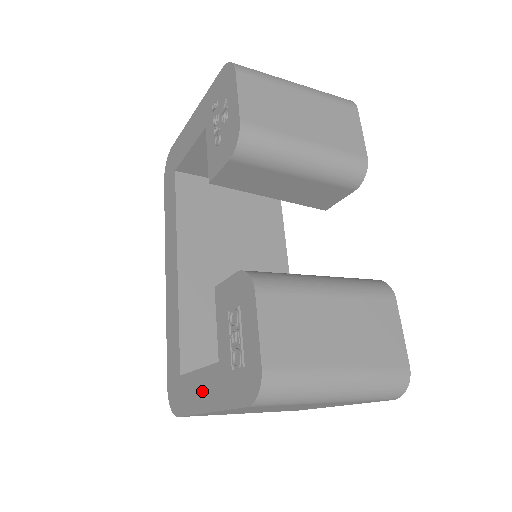
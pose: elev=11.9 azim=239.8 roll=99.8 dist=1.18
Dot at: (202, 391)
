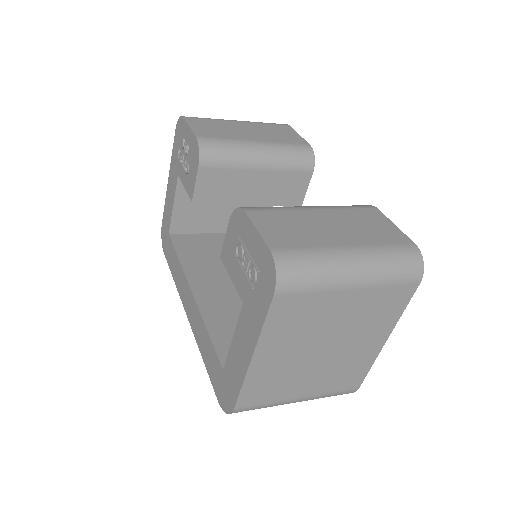
Dot at: (241, 348)
